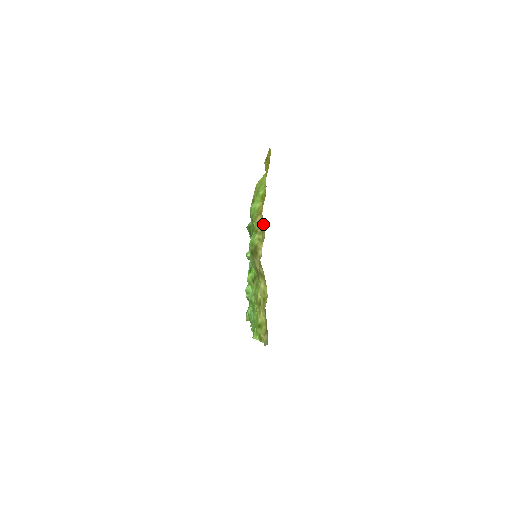
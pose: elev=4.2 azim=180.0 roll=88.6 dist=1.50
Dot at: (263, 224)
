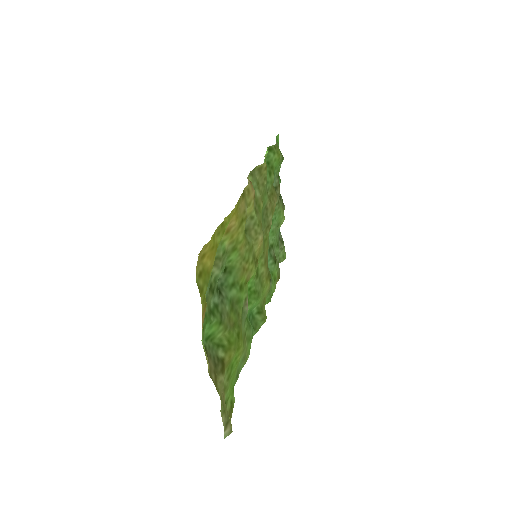
Dot at: (258, 226)
